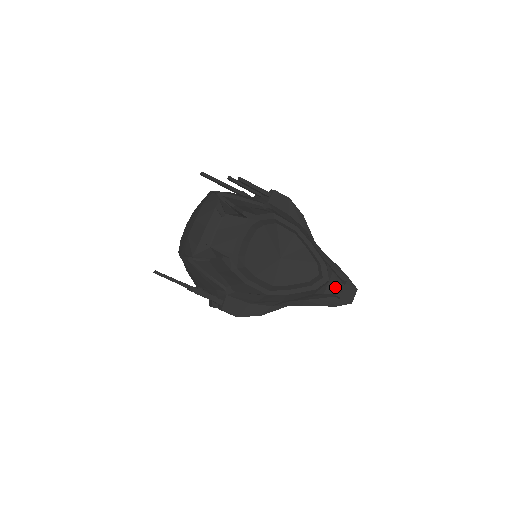
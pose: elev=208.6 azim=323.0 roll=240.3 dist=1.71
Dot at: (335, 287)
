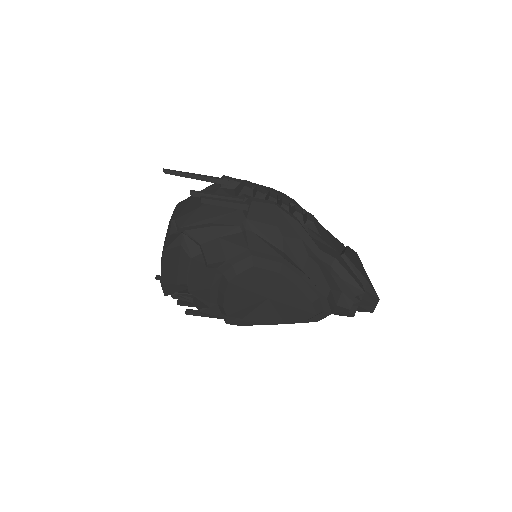
Dot at: (345, 309)
